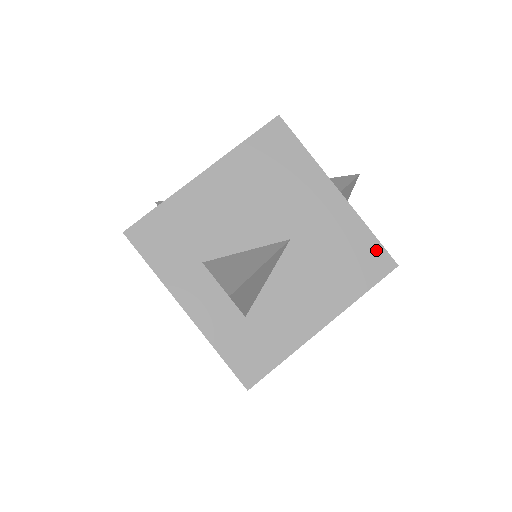
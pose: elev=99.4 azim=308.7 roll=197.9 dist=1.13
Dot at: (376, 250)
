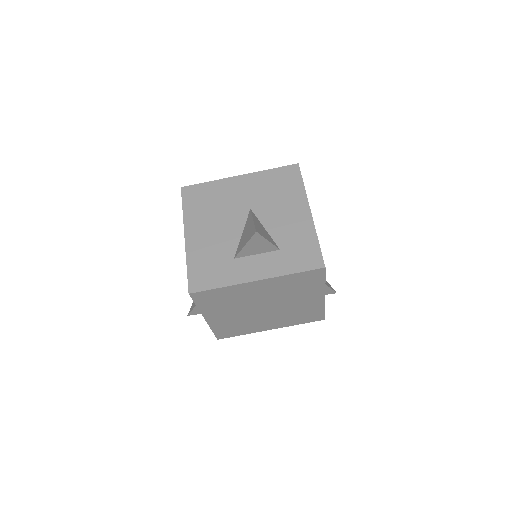
Dot at: (283, 170)
